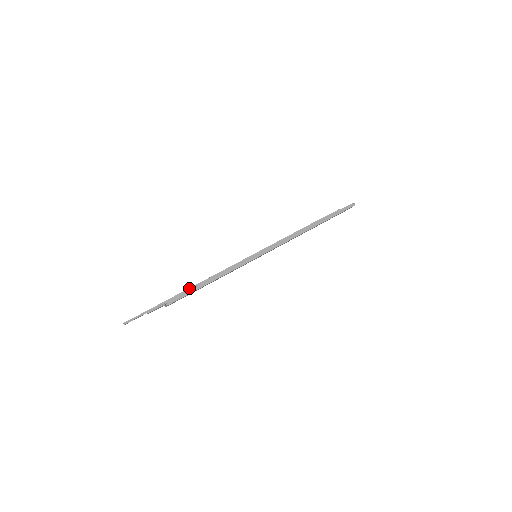
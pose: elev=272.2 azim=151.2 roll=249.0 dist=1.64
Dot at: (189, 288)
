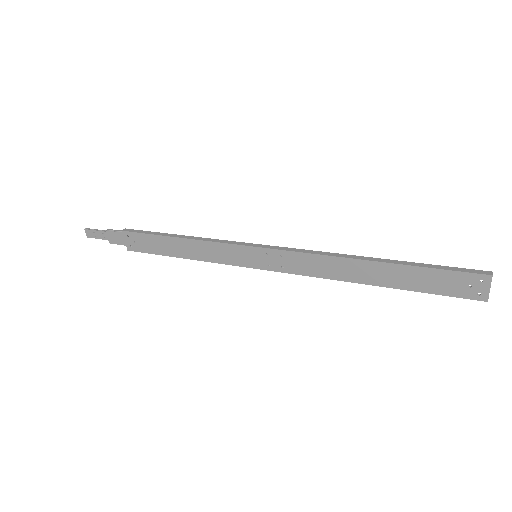
Dot at: occluded
